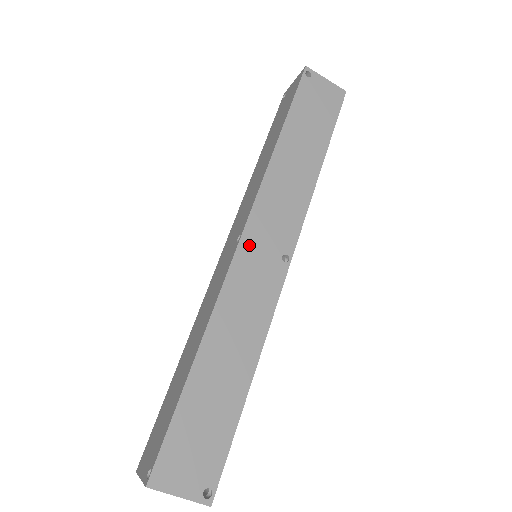
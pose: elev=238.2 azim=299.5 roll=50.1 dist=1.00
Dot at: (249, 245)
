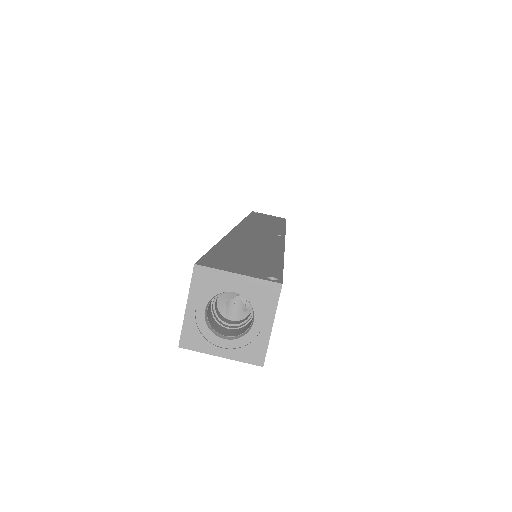
Dot at: (245, 228)
